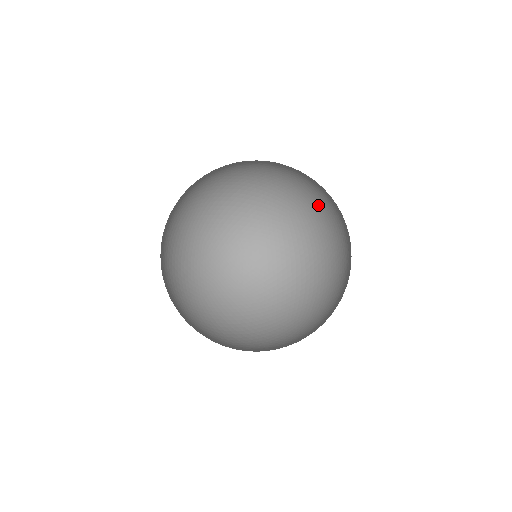
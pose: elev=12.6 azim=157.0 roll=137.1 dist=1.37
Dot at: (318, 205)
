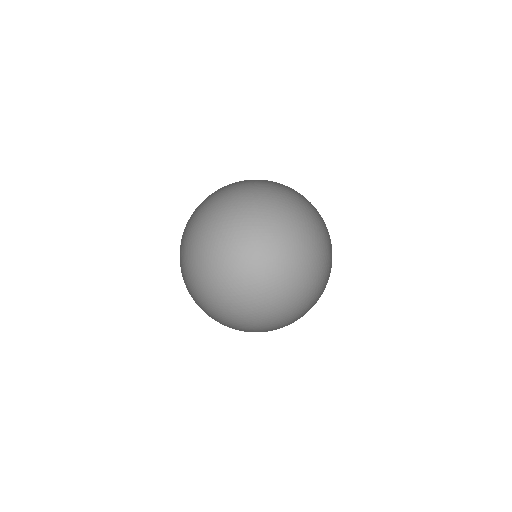
Dot at: occluded
